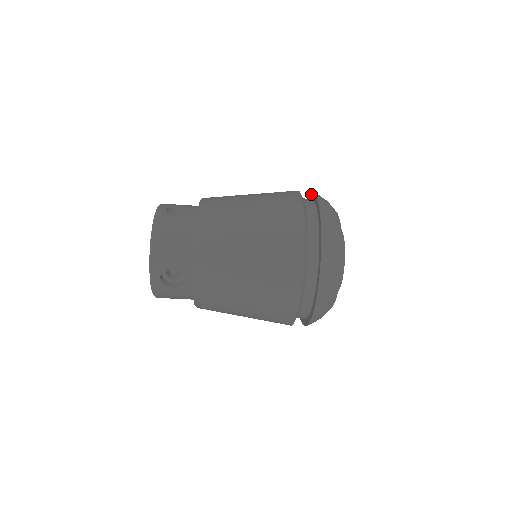
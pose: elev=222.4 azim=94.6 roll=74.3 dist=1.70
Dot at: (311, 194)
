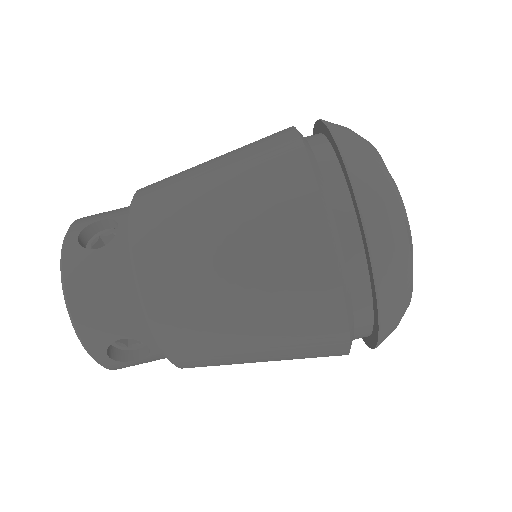
Dot at: (320, 125)
